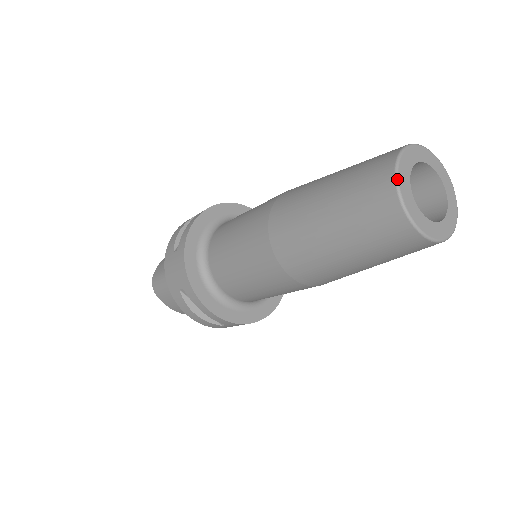
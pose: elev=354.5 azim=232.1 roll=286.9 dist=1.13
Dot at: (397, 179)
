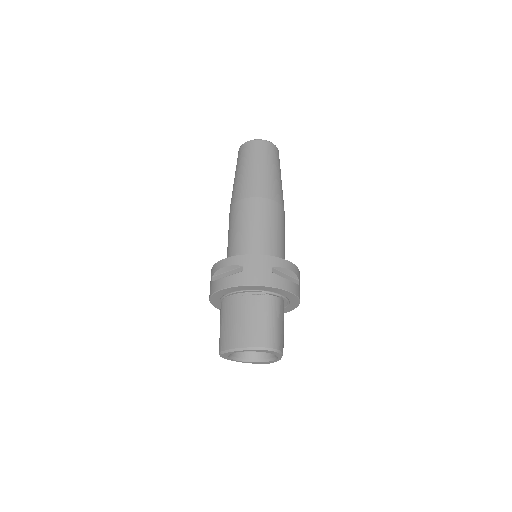
Dot at: occluded
